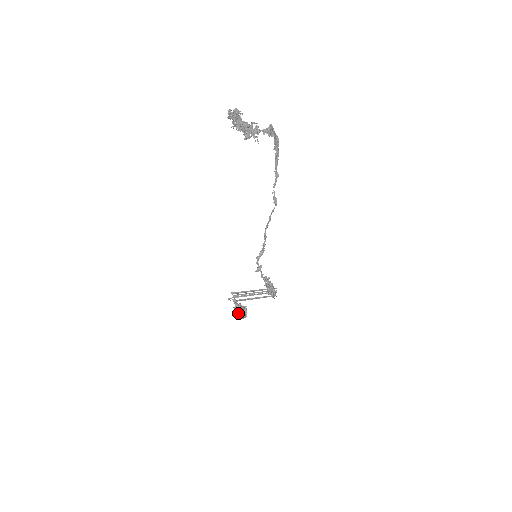
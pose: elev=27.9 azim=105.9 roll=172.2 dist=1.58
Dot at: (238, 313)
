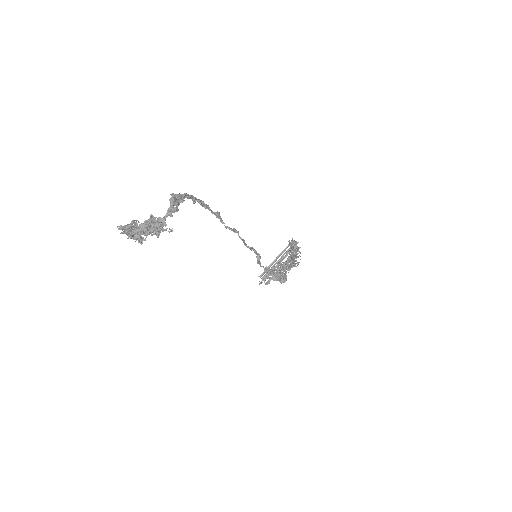
Dot at: occluded
